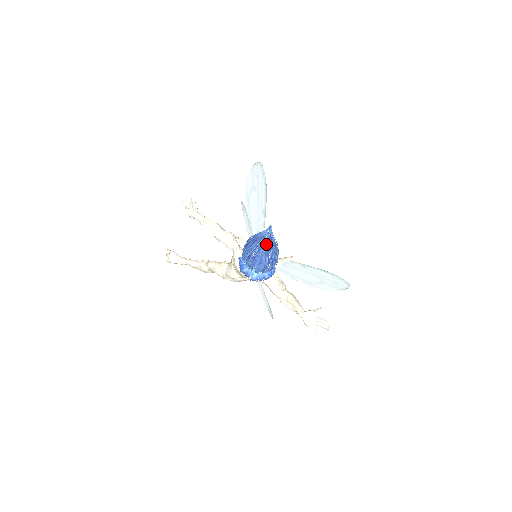
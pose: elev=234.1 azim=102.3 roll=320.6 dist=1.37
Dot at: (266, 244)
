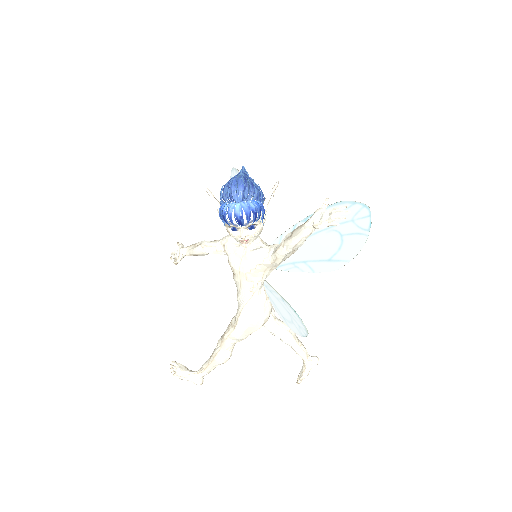
Dot at: occluded
